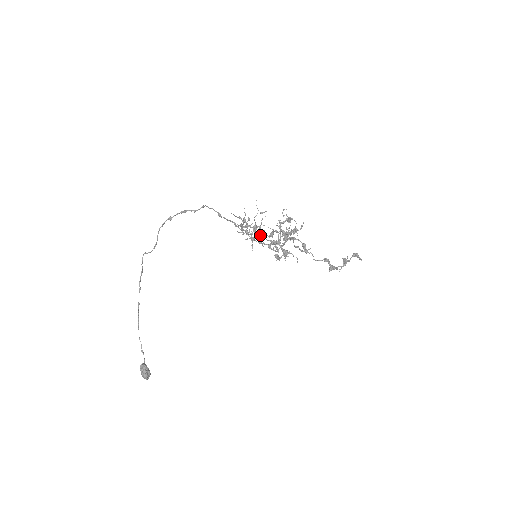
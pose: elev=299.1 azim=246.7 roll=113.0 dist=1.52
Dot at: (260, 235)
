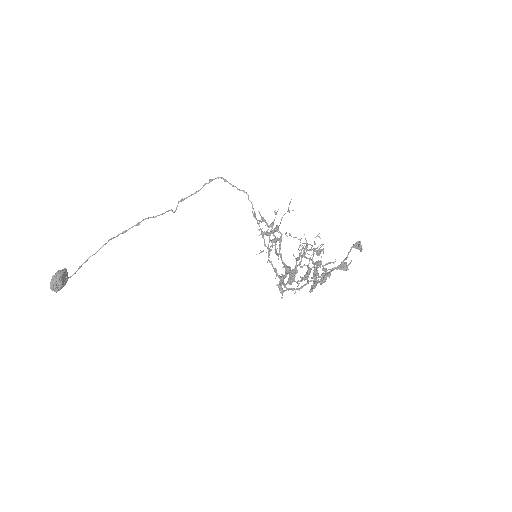
Dot at: (278, 253)
